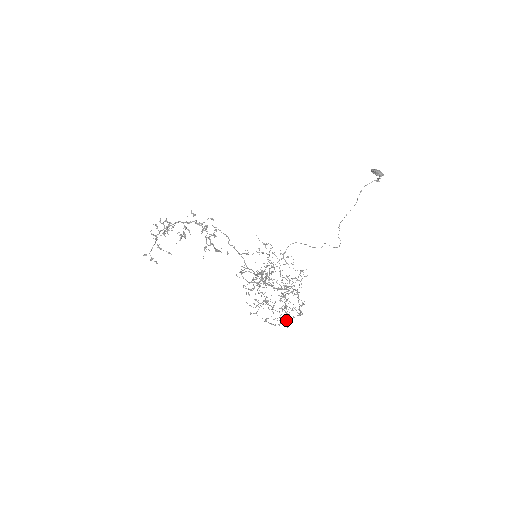
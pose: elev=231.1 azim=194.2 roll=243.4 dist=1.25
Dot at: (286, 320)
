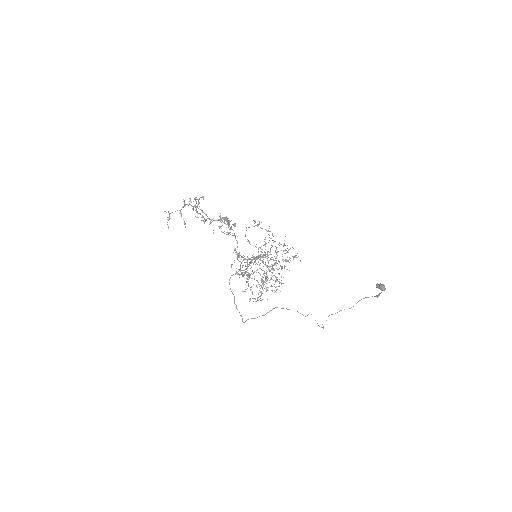
Dot at: (255, 301)
